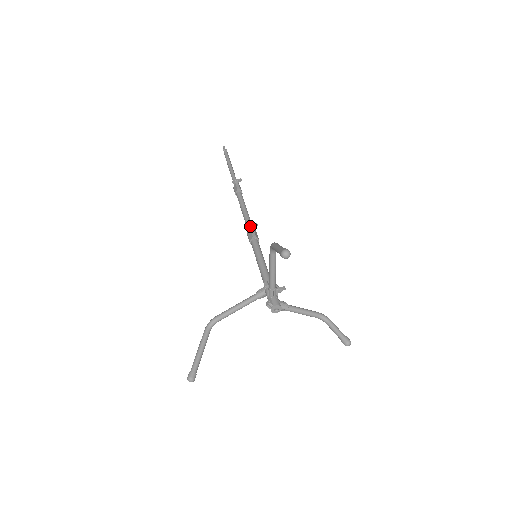
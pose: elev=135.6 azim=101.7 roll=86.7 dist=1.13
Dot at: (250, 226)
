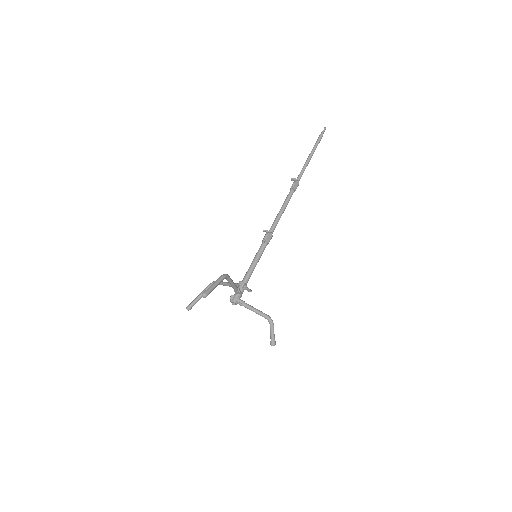
Dot at: (266, 231)
